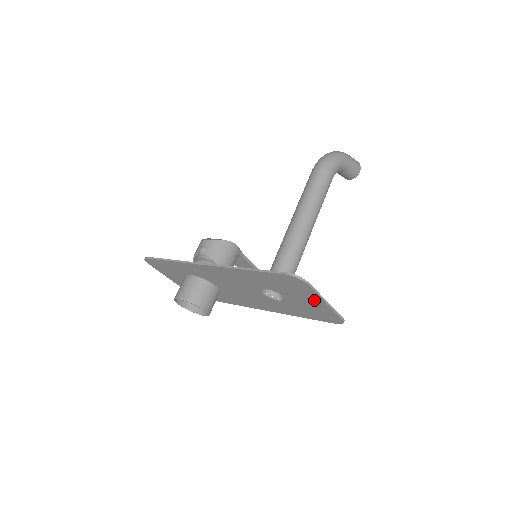
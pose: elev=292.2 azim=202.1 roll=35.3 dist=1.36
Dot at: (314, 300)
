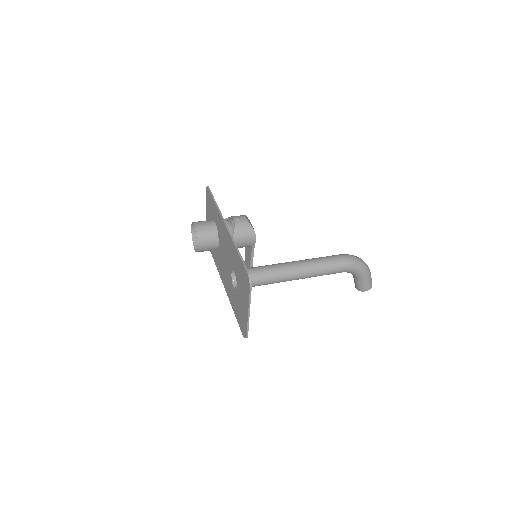
Dot at: (246, 305)
